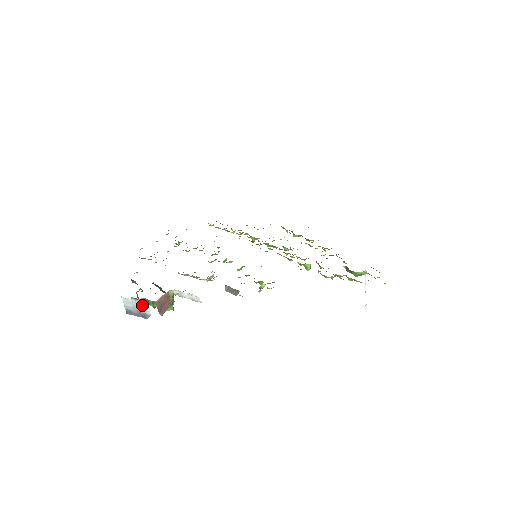
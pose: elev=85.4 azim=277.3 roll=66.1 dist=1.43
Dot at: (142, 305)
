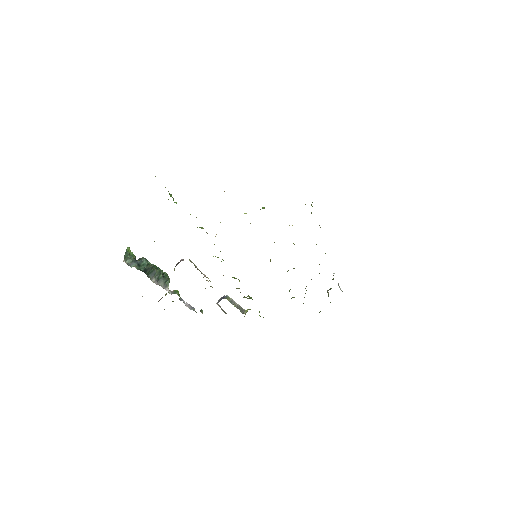
Dot at: occluded
